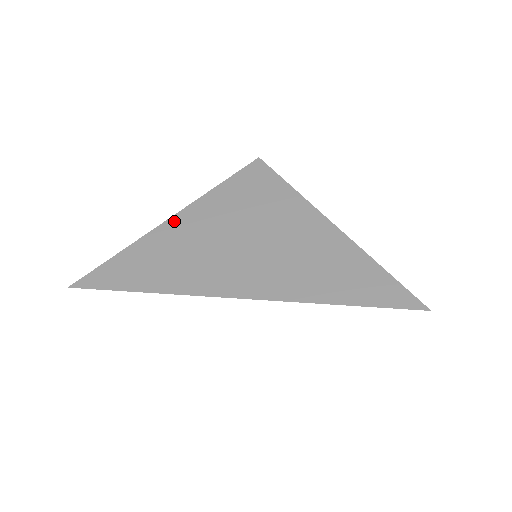
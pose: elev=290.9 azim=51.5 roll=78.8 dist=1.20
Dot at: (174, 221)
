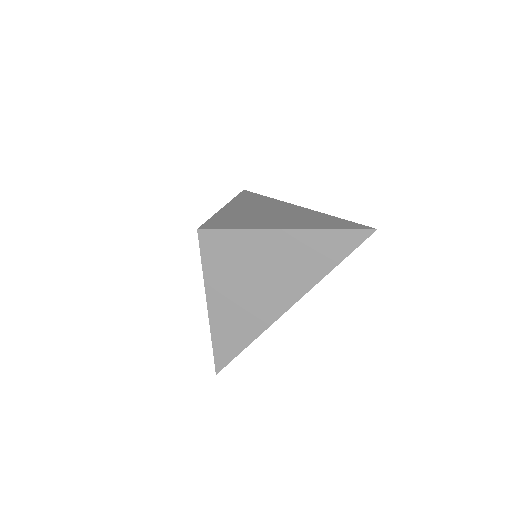
Dot at: (211, 306)
